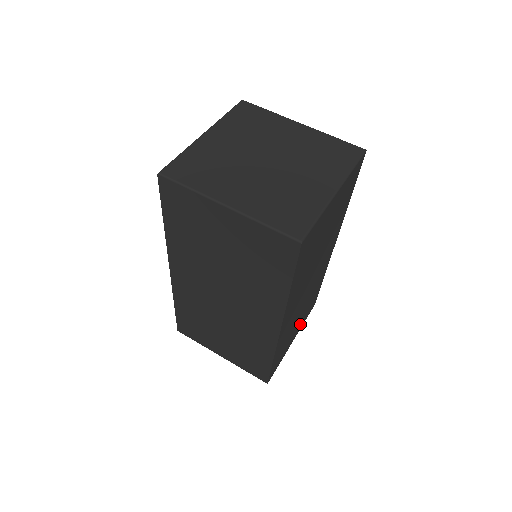
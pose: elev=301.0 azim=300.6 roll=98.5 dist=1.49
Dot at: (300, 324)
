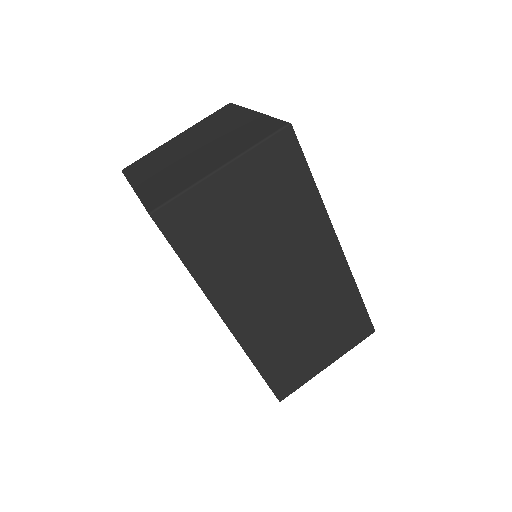
Dot at: (332, 345)
